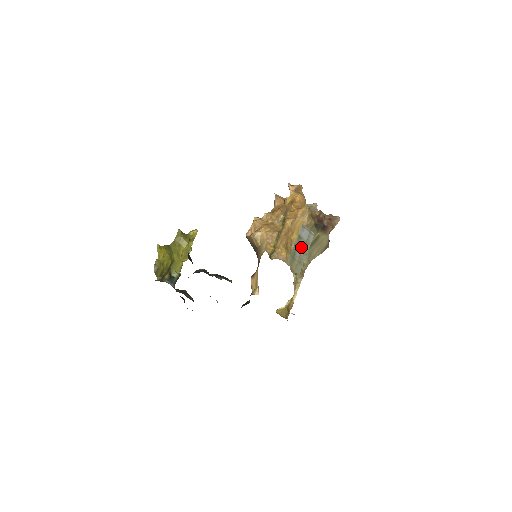
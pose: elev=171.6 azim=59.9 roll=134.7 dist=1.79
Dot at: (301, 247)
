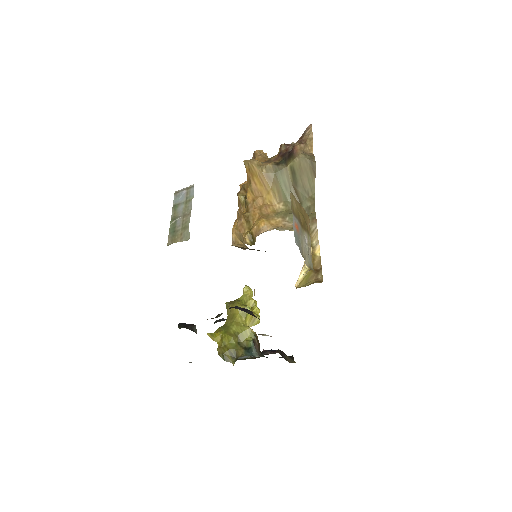
Dot at: (181, 213)
